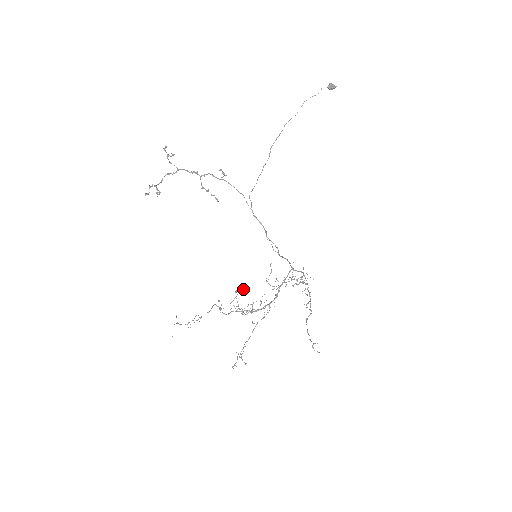
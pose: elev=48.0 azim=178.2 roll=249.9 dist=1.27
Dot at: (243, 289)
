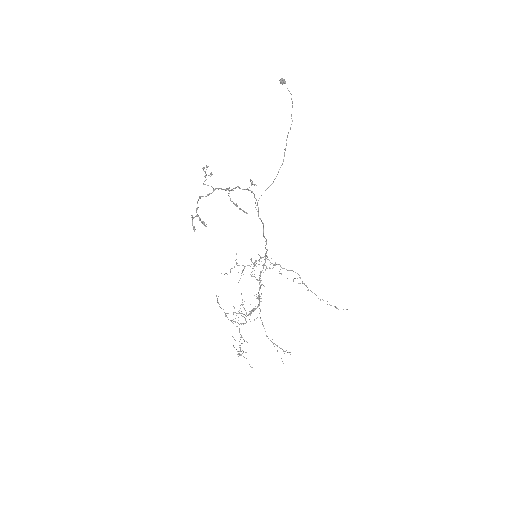
Dot at: (216, 295)
